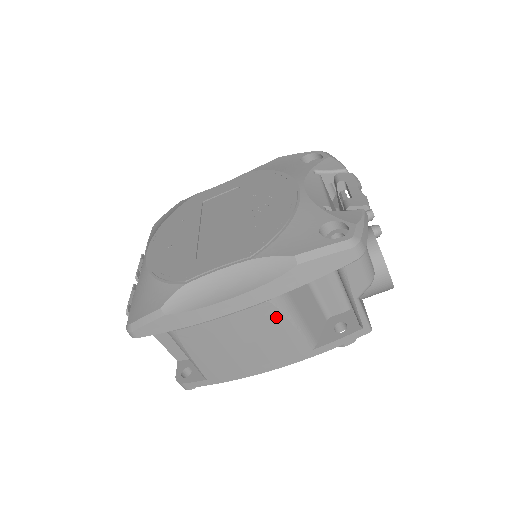
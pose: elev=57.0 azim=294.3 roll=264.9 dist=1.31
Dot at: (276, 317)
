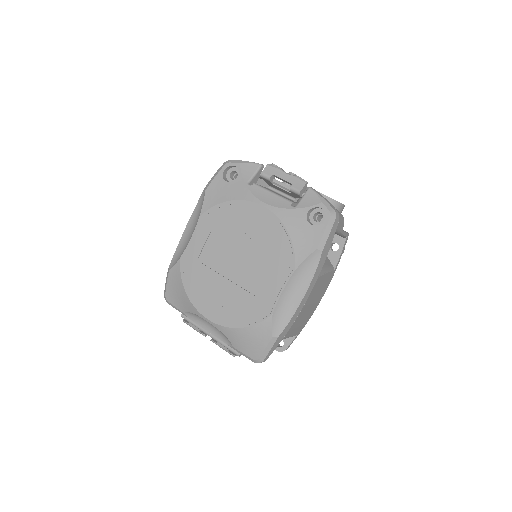
Dot at: (321, 279)
